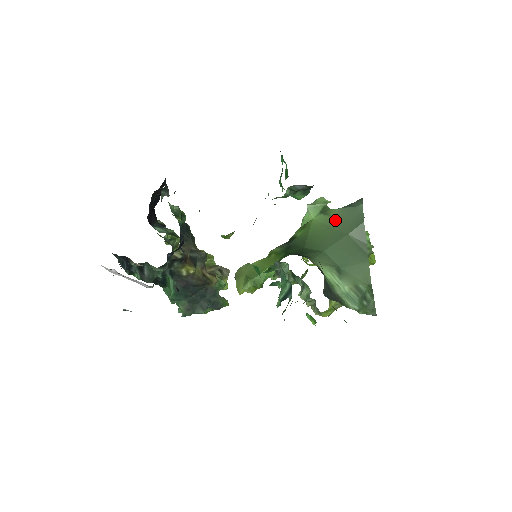
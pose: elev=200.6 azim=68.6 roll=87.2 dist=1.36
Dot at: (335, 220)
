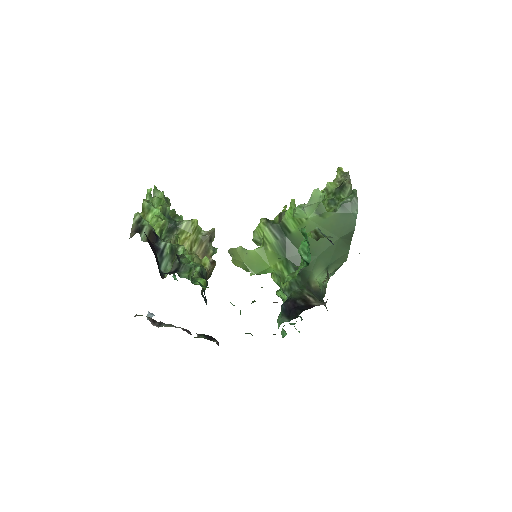
Dot at: (329, 224)
